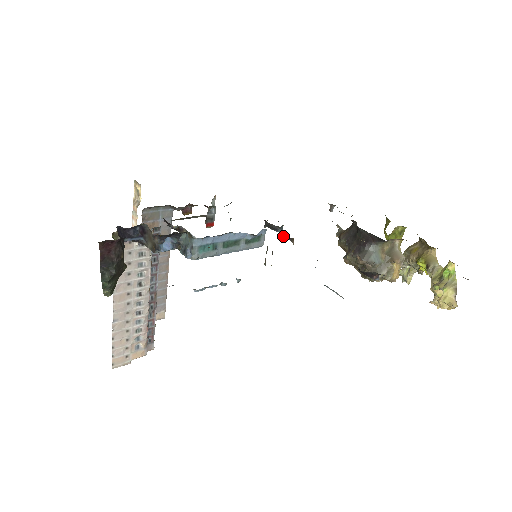
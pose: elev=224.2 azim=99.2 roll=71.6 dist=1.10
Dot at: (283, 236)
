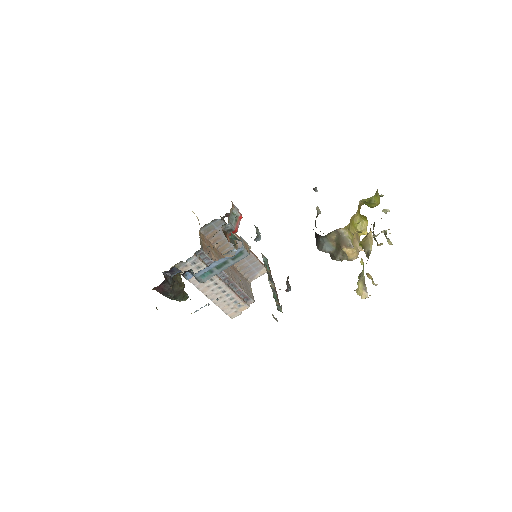
Dot at: occluded
